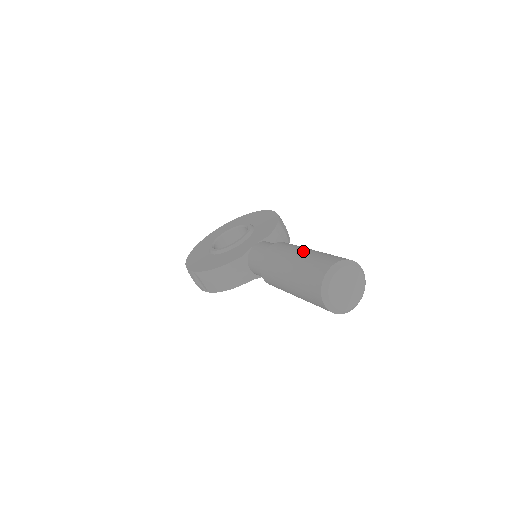
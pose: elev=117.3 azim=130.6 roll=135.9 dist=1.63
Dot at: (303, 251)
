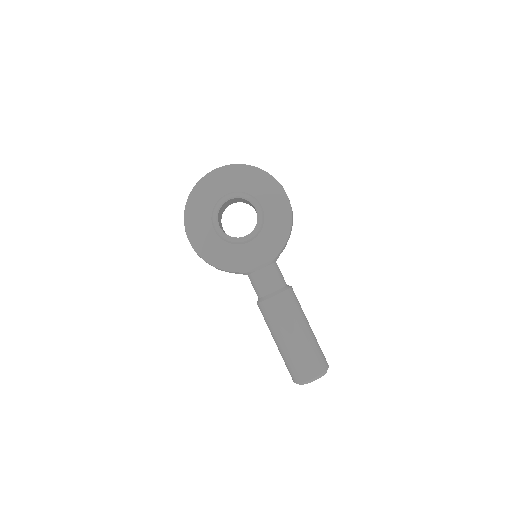
Dot at: (299, 336)
